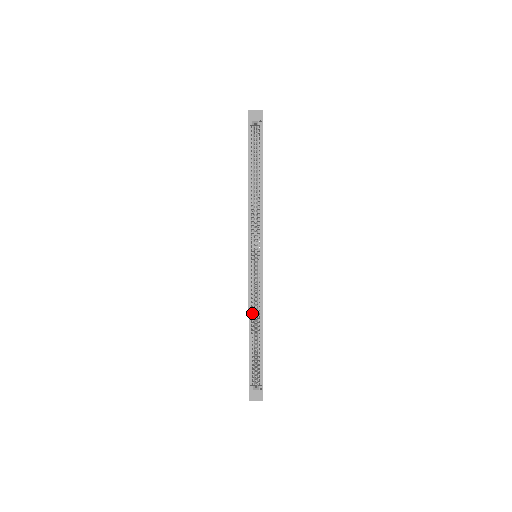
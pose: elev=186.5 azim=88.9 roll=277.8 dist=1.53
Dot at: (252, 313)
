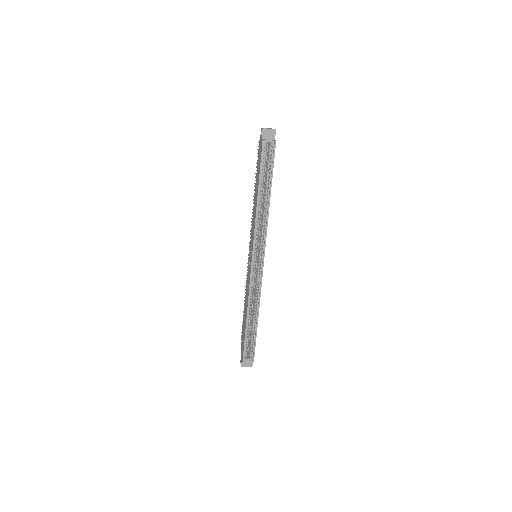
Dot at: (250, 304)
